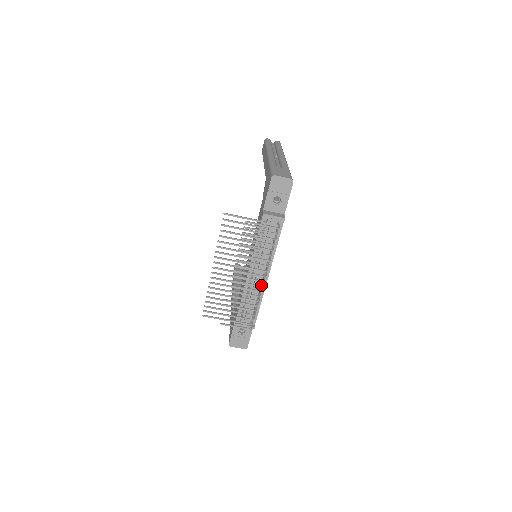
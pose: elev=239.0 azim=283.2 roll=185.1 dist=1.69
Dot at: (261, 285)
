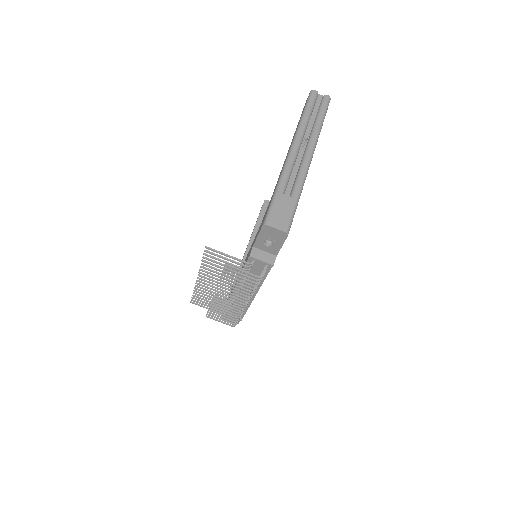
Dot at: (244, 306)
